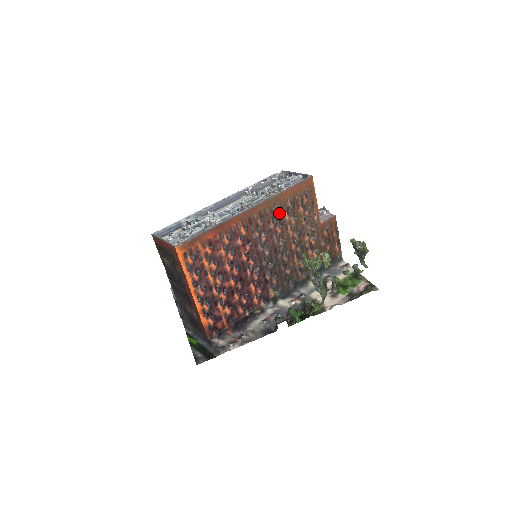
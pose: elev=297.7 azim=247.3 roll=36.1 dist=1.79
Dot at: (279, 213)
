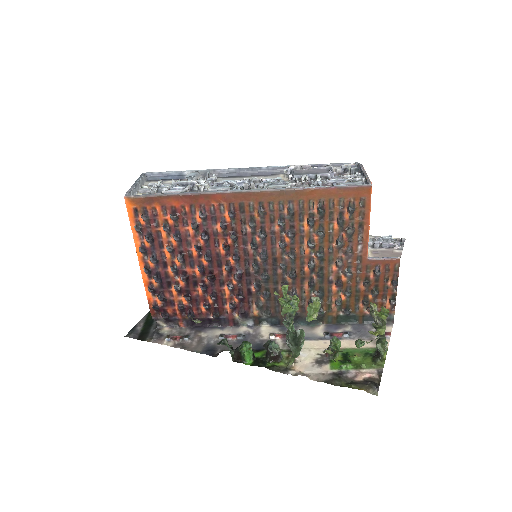
Dot at: (294, 216)
